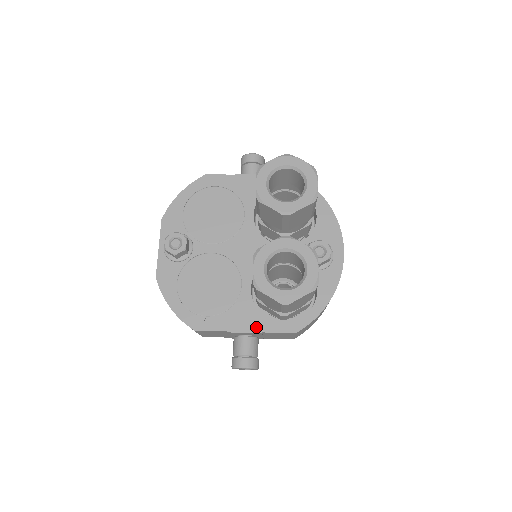
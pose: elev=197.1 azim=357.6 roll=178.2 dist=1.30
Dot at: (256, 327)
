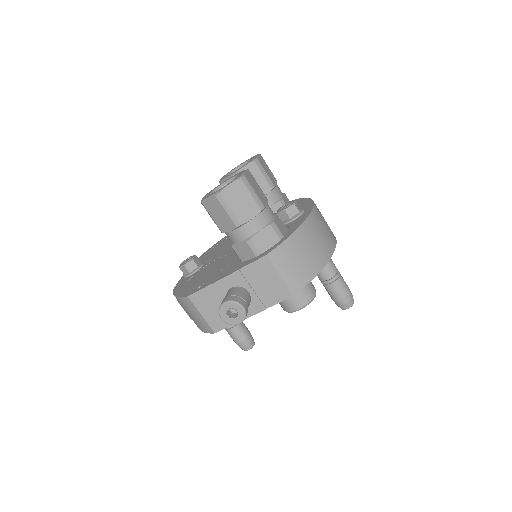
Dot at: (235, 270)
